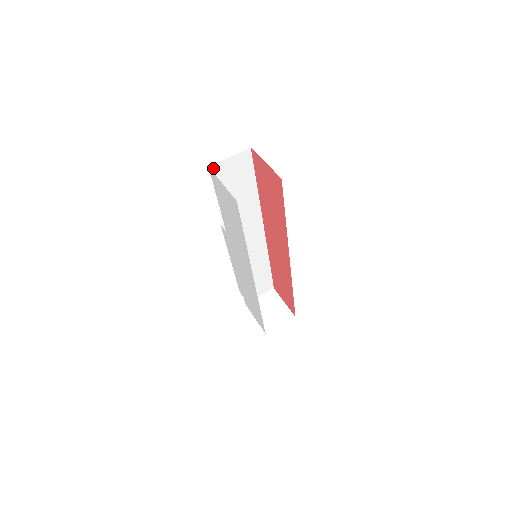
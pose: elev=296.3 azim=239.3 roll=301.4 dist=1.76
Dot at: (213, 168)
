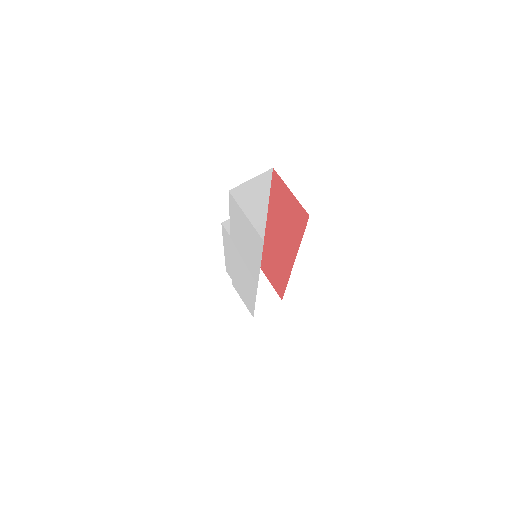
Dot at: (232, 190)
